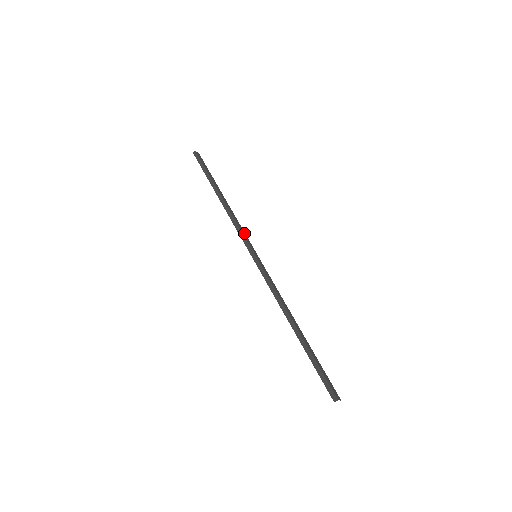
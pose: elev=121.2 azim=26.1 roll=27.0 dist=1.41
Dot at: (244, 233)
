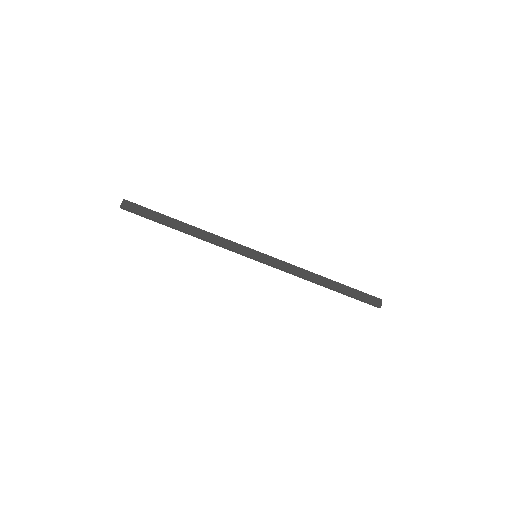
Dot at: (230, 243)
